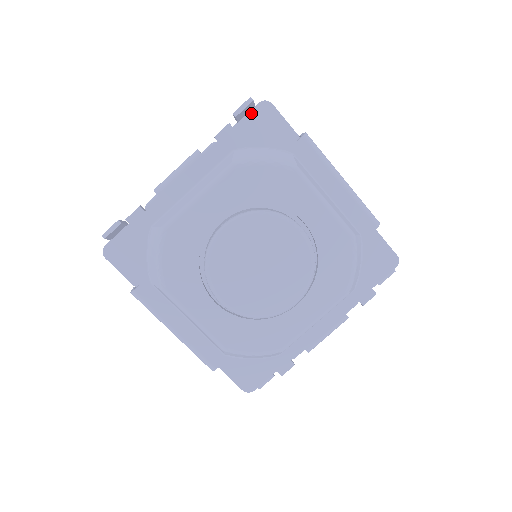
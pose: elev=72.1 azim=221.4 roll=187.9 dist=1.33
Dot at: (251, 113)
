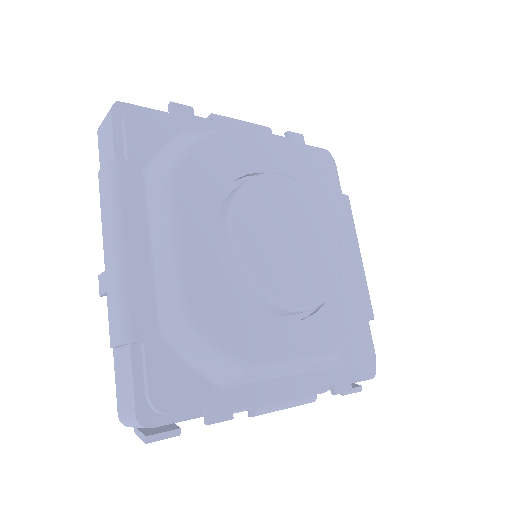
Dot at: occluded
